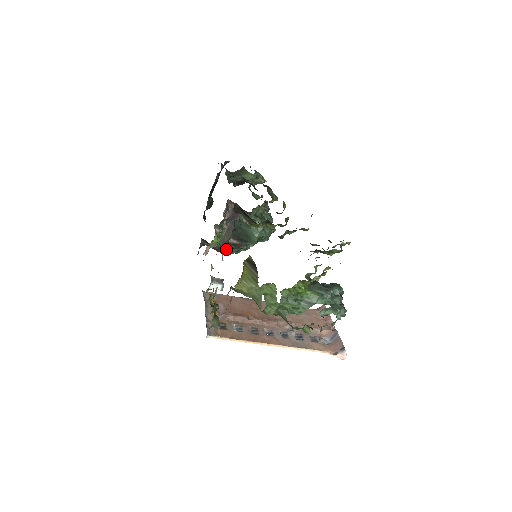
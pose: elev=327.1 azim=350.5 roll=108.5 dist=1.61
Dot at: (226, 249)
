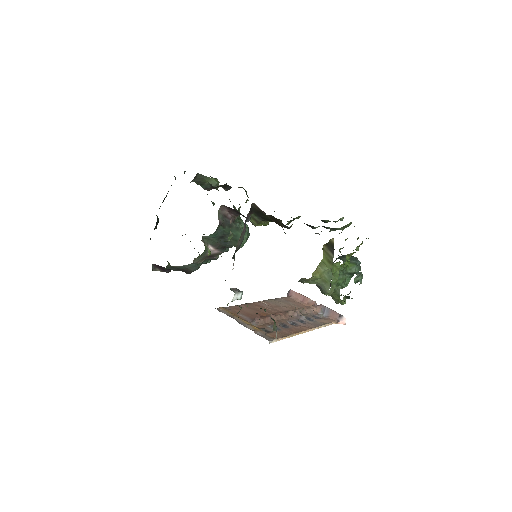
Dot at: (195, 265)
